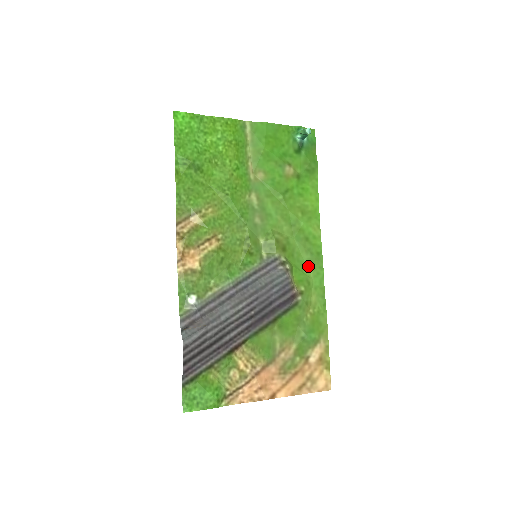
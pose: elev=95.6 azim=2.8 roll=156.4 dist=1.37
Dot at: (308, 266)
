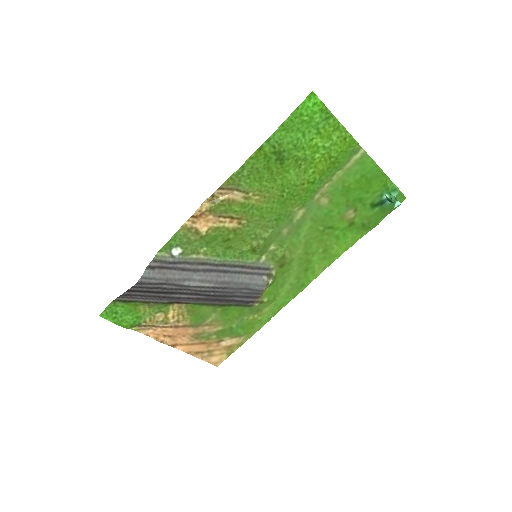
Dot at: (286, 287)
